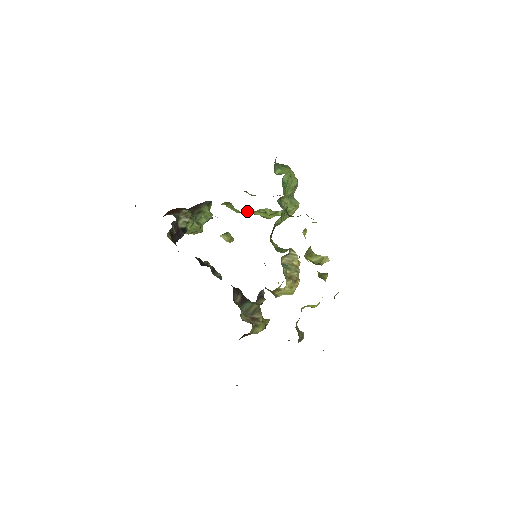
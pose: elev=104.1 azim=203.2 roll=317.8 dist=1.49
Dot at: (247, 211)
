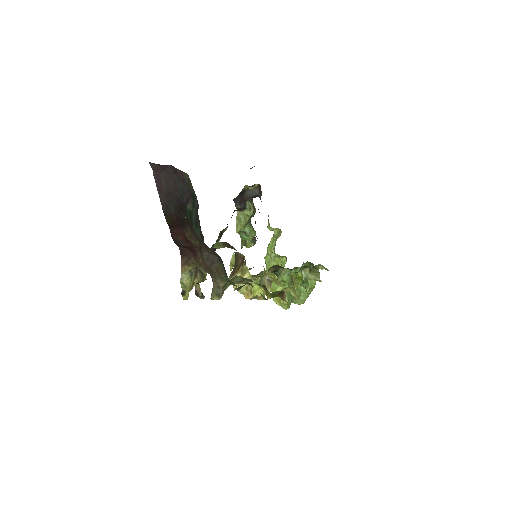
Dot at: (271, 259)
